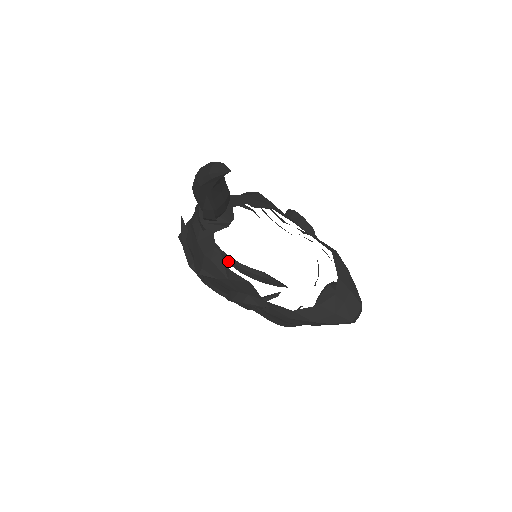
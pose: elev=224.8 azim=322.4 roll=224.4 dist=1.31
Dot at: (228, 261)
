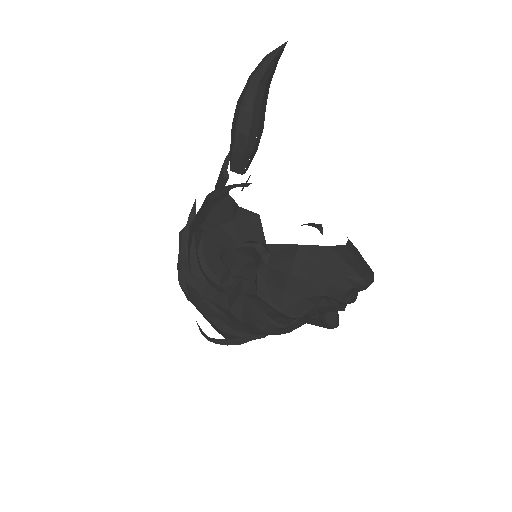
Dot at: occluded
